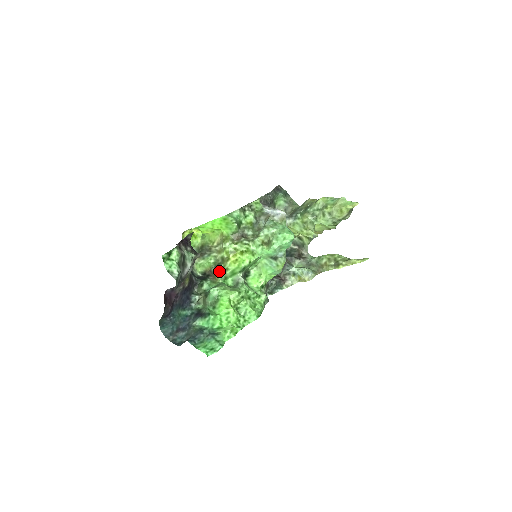
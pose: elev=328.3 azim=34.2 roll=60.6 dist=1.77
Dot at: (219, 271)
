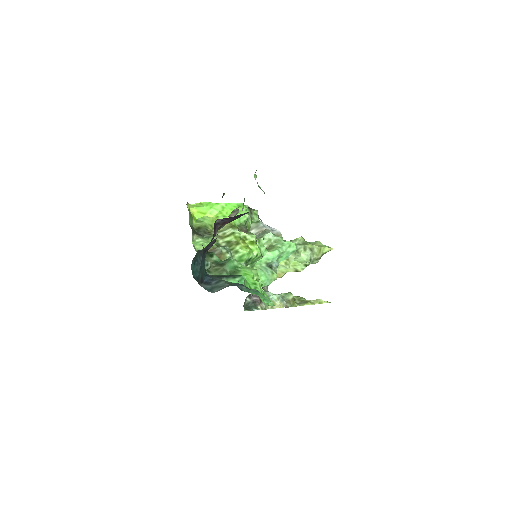
Dot at: (227, 251)
